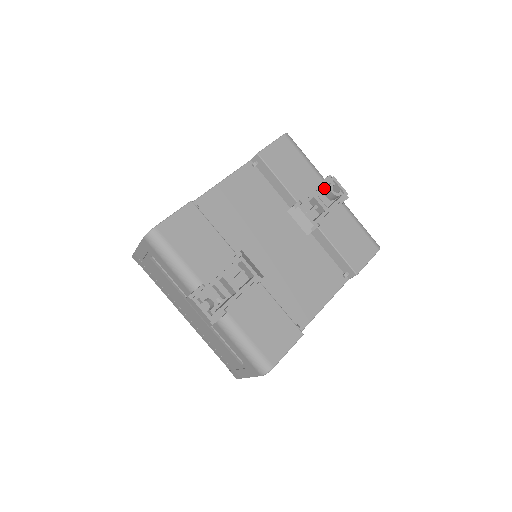
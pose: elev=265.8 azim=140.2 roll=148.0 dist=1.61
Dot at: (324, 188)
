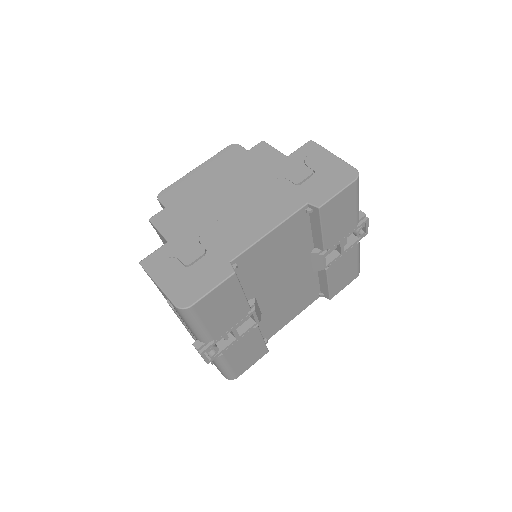
Dot at: occluded
